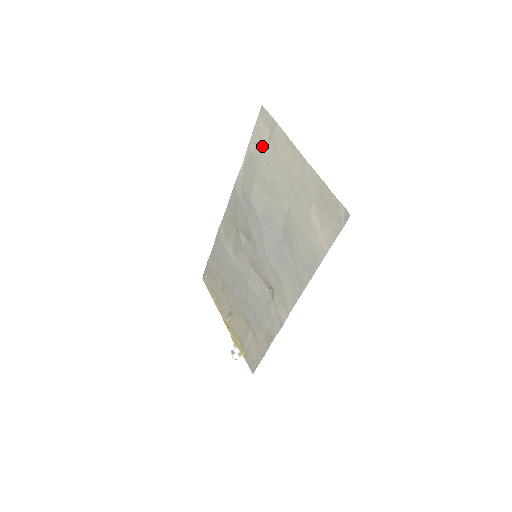
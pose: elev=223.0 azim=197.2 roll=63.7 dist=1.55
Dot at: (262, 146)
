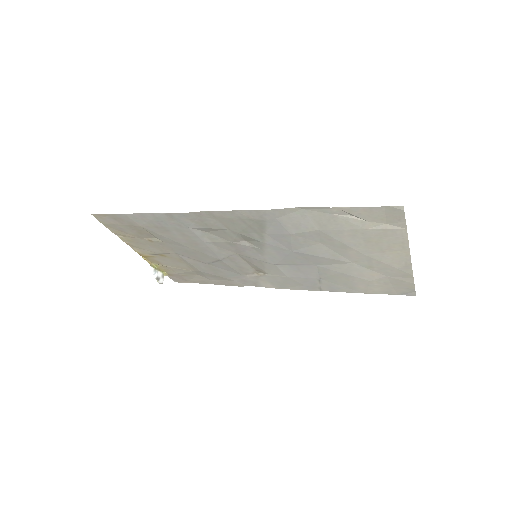
Dot at: (360, 224)
